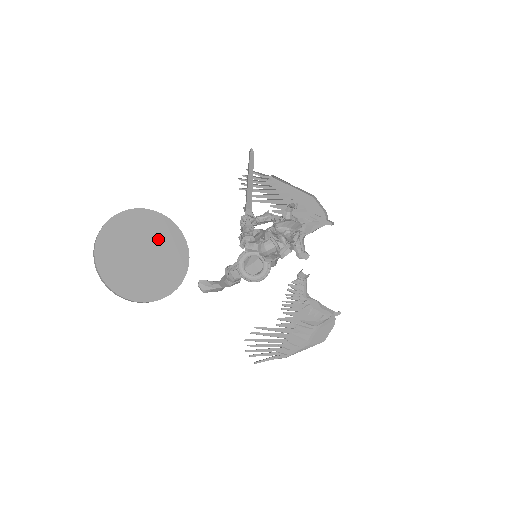
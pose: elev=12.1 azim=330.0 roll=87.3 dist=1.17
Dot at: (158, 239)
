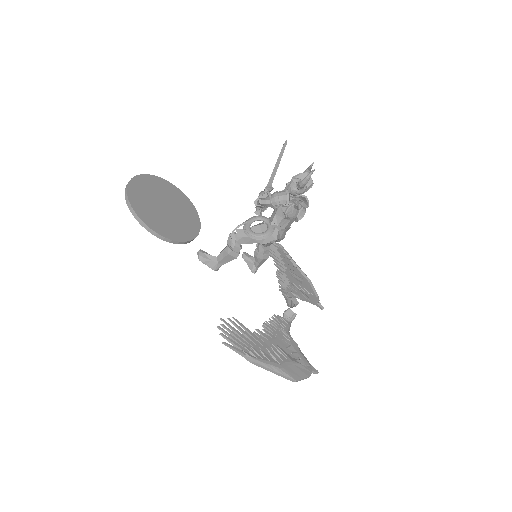
Dot at: (180, 208)
